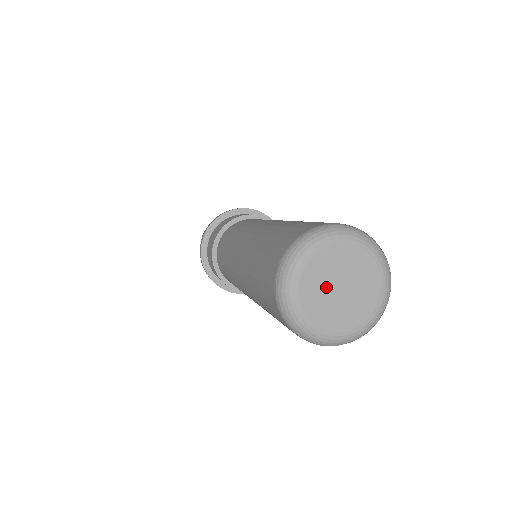
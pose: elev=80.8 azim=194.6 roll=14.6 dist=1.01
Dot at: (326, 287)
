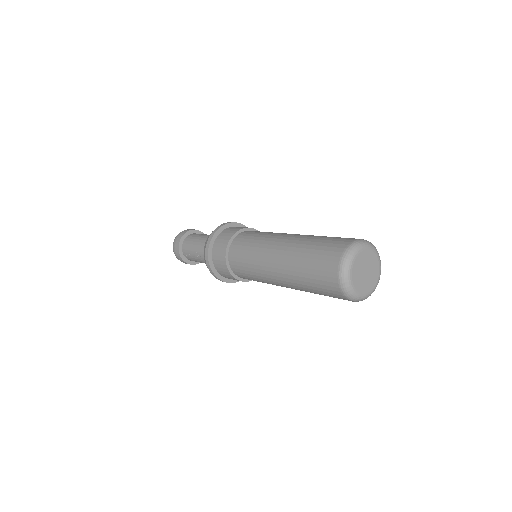
Dot at: (366, 264)
